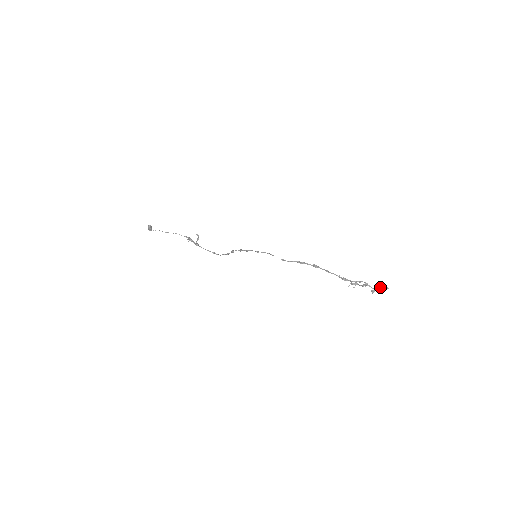
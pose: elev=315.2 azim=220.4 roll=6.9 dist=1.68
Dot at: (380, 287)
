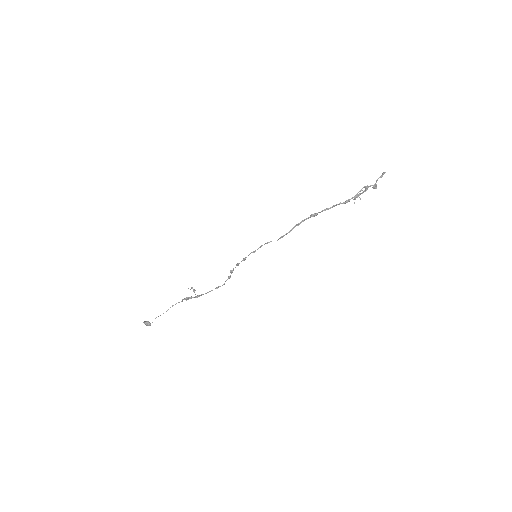
Dot at: (378, 178)
